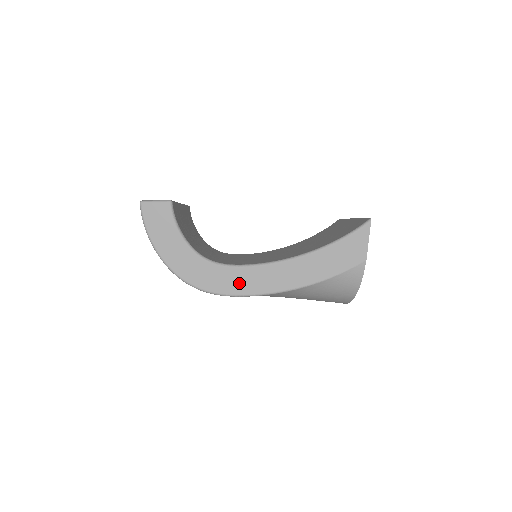
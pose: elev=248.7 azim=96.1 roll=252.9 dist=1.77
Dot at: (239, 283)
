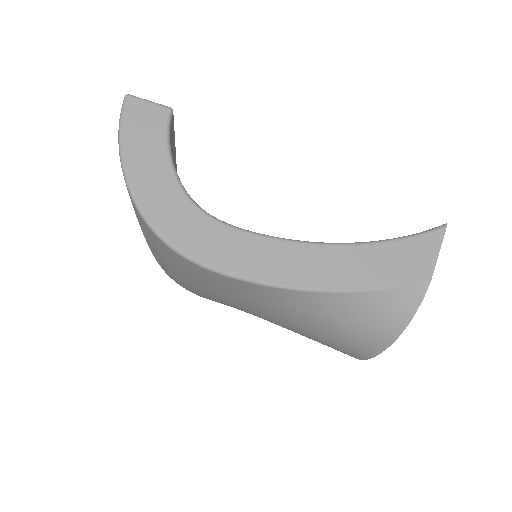
Dot at: (235, 255)
